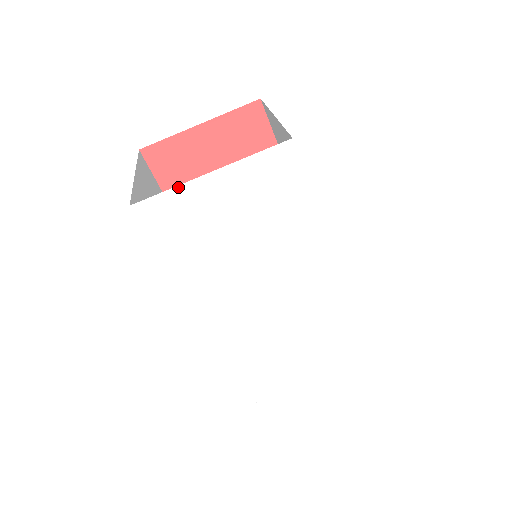
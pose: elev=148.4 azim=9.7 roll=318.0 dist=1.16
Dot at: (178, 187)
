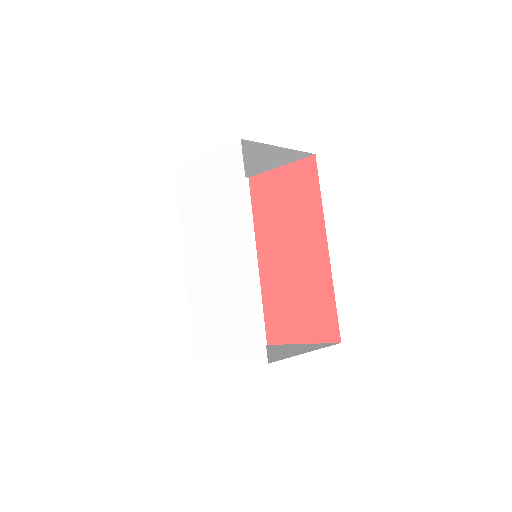
Dot at: (193, 162)
